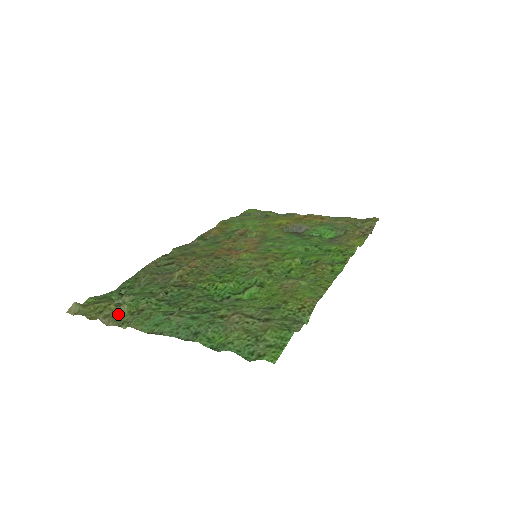
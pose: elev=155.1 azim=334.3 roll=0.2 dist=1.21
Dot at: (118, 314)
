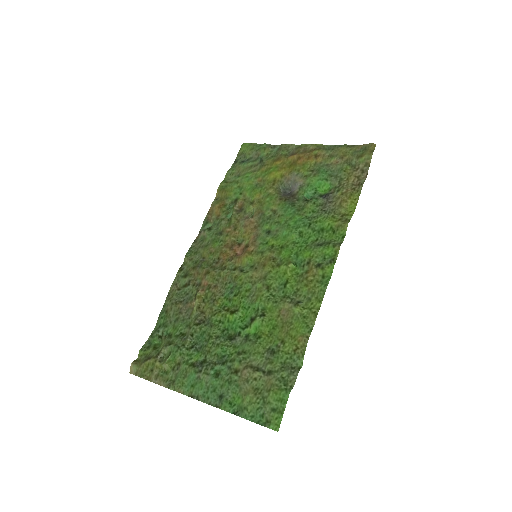
Dot at: (164, 371)
